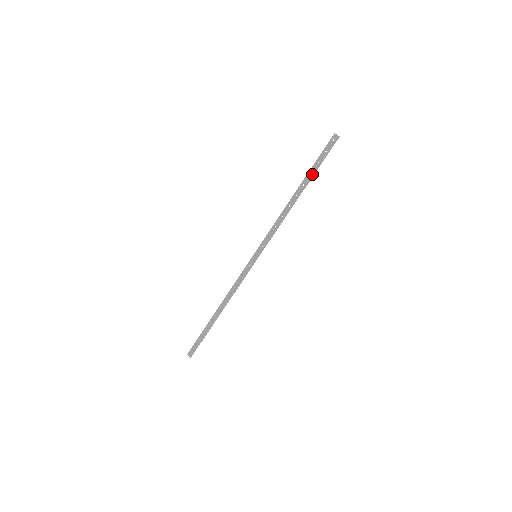
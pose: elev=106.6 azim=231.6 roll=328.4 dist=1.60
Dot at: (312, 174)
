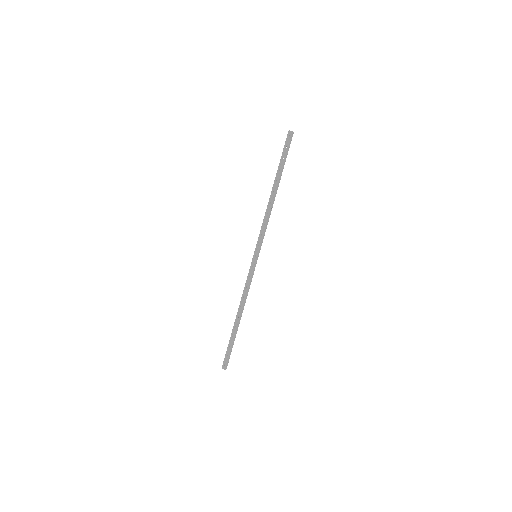
Dot at: (281, 170)
